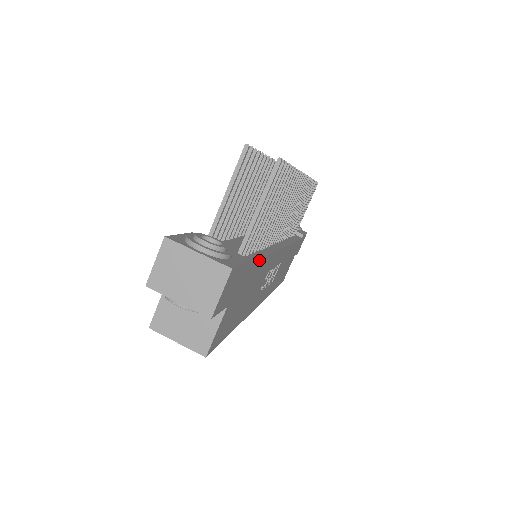
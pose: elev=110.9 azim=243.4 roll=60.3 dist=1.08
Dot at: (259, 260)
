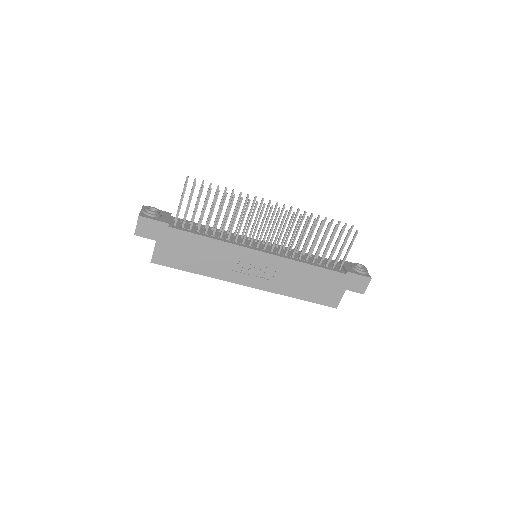
Dot at: (191, 233)
